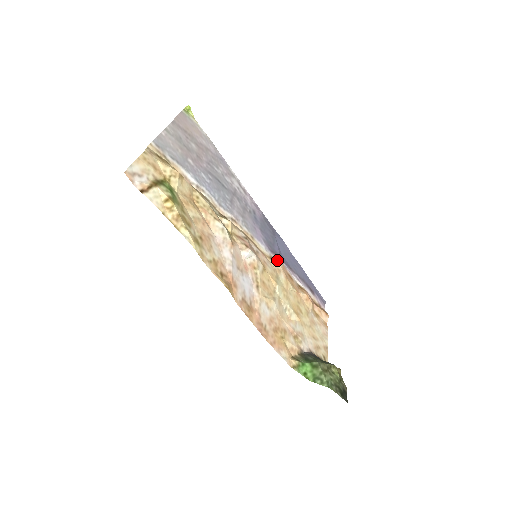
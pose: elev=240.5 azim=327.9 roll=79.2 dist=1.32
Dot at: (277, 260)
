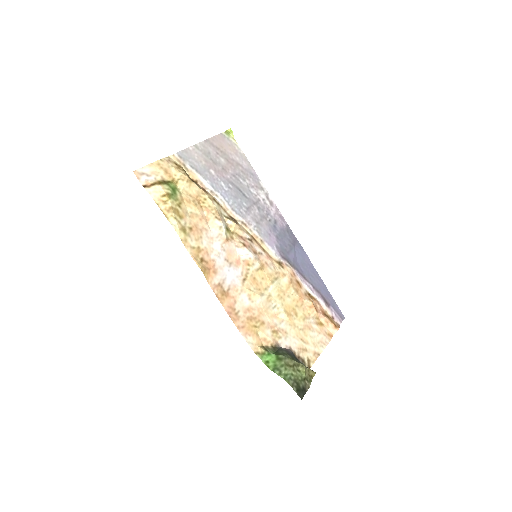
Dot at: (287, 266)
